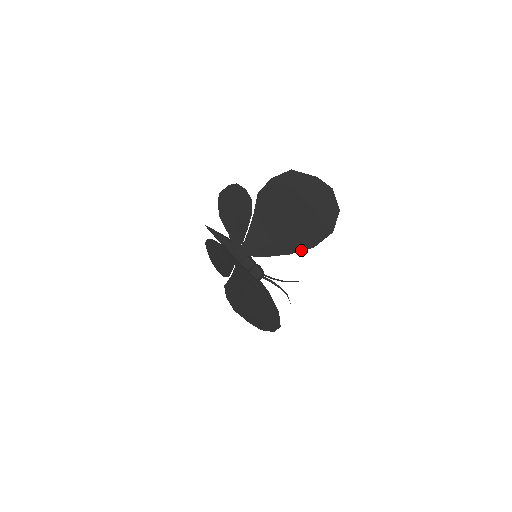
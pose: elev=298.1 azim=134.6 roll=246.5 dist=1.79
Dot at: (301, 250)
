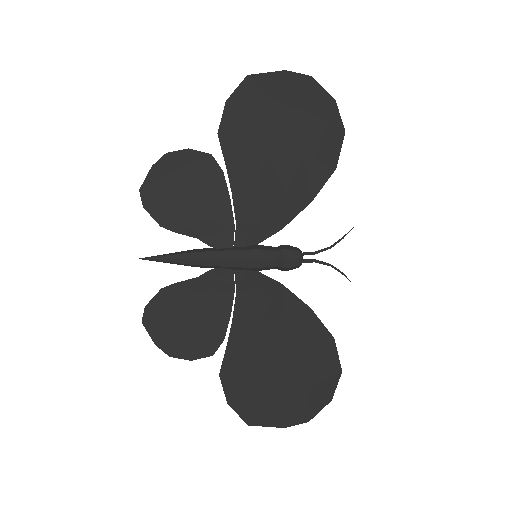
Dot at: (322, 184)
